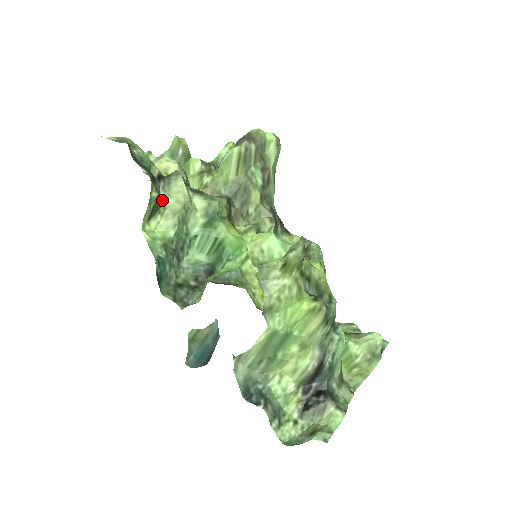
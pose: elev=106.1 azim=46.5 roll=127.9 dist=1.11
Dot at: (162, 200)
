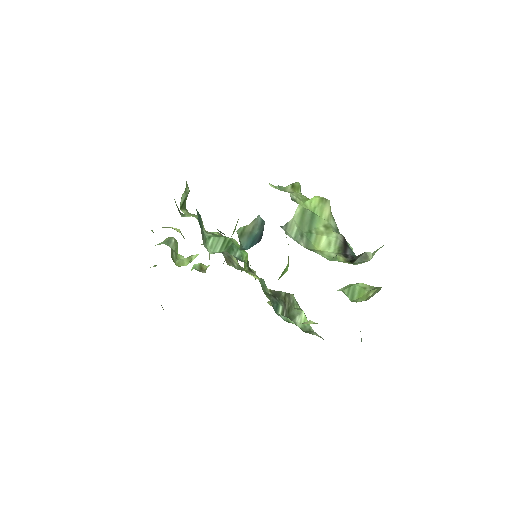
Dot at: occluded
